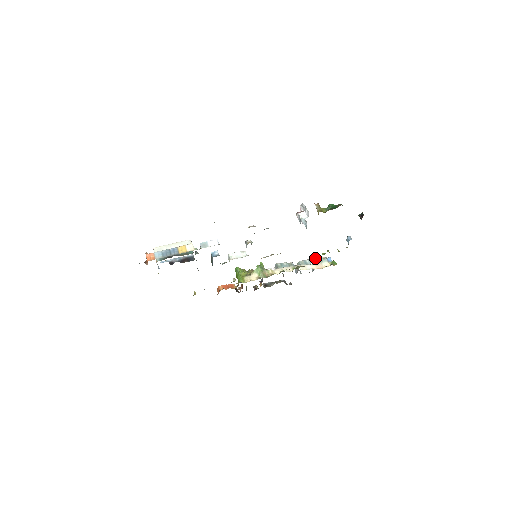
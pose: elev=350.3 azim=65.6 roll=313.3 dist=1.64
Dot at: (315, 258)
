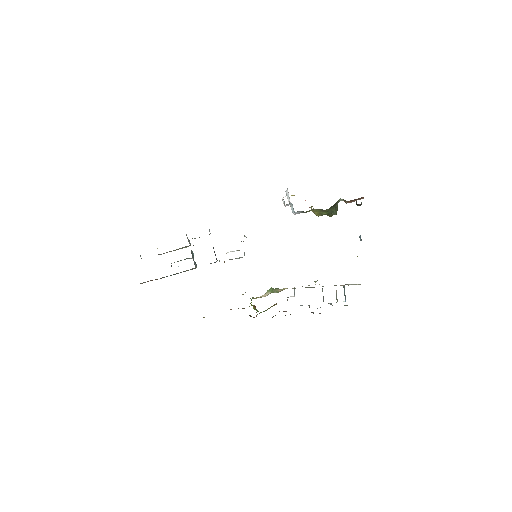
Dot at: occluded
